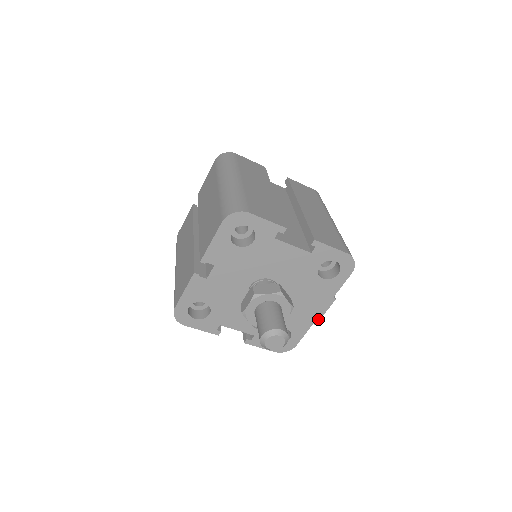
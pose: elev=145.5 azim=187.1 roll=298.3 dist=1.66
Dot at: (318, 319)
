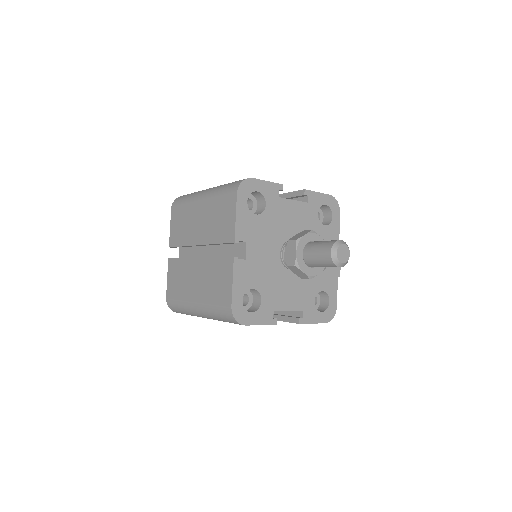
Dot at: (339, 270)
